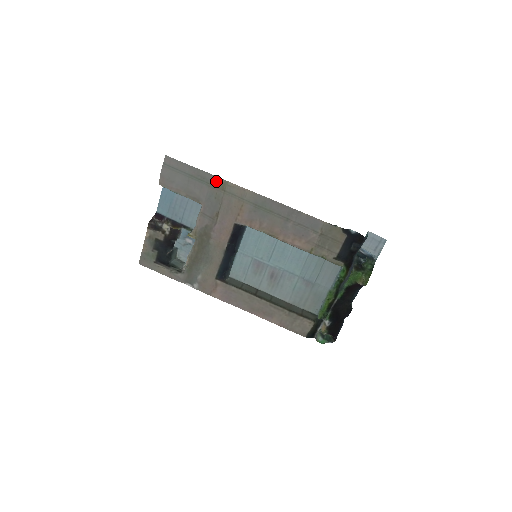
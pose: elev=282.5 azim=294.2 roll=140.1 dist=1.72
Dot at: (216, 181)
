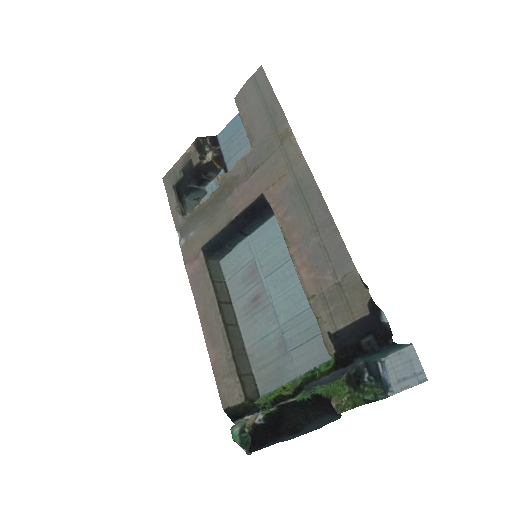
Dot at: (283, 126)
